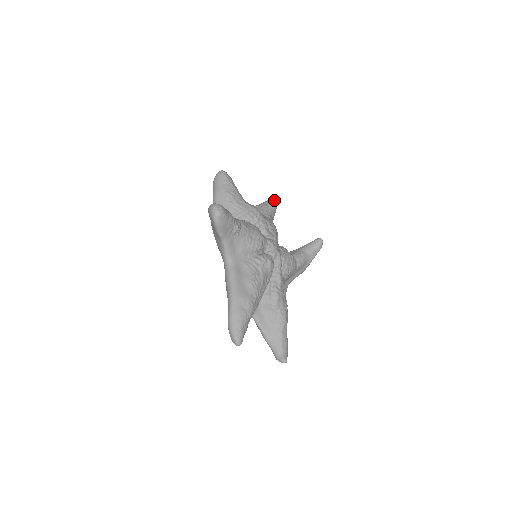
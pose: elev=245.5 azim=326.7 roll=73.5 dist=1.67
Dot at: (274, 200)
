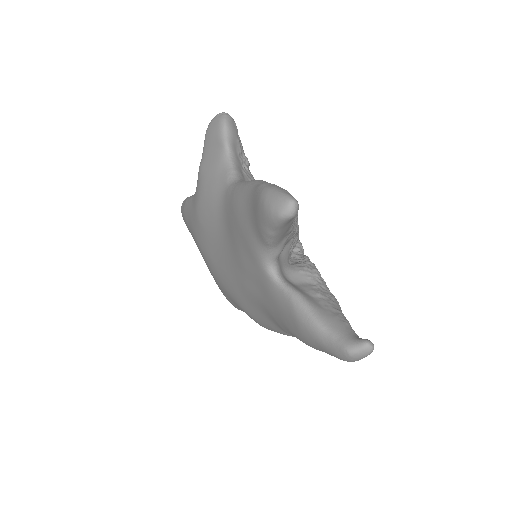
Dot at: occluded
